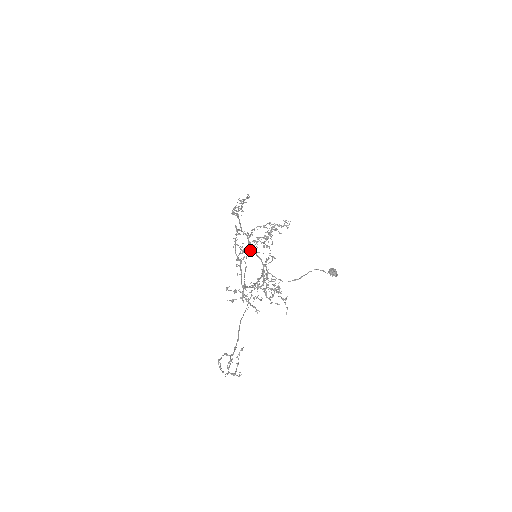
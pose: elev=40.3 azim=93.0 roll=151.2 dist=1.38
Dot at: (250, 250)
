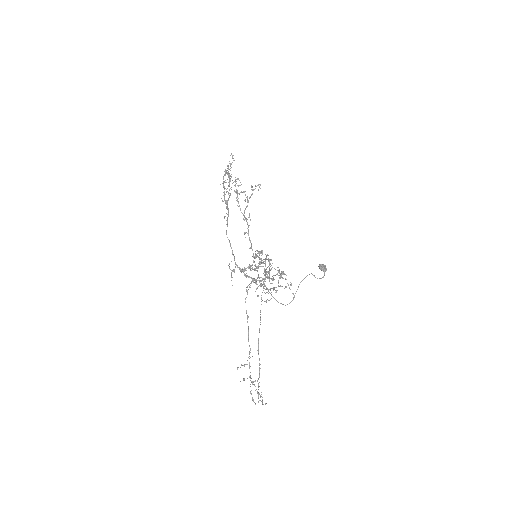
Dot at: (247, 293)
